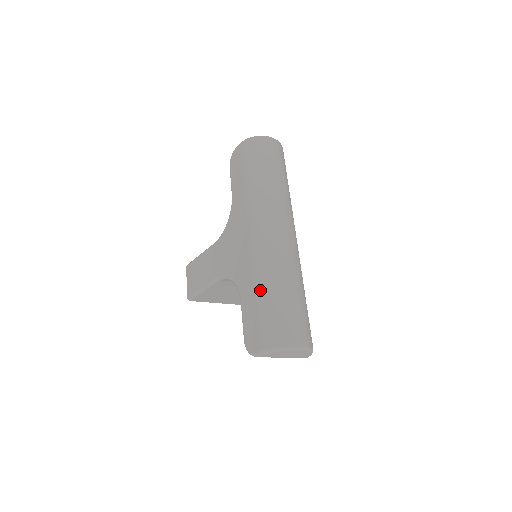
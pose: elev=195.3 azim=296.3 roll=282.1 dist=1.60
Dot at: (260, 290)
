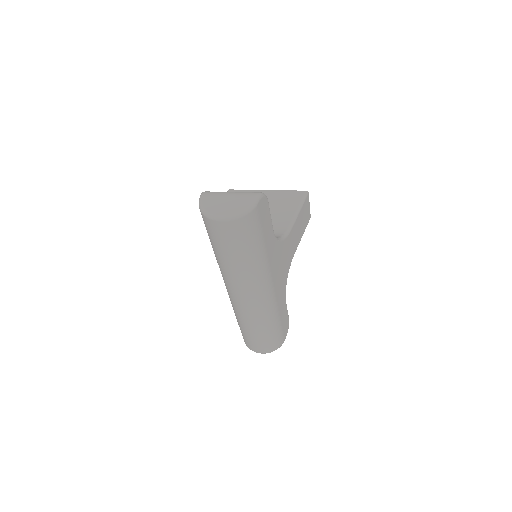
Dot at: (236, 318)
